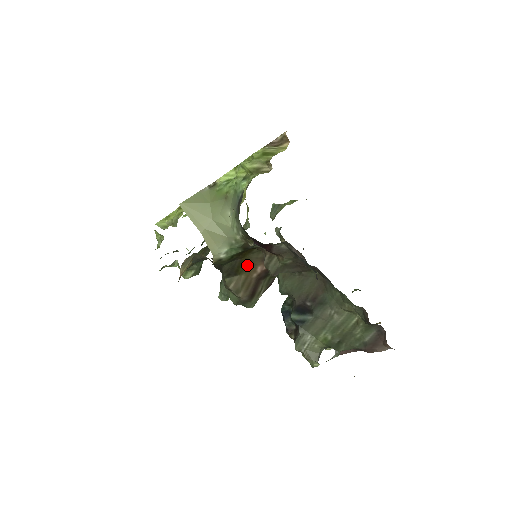
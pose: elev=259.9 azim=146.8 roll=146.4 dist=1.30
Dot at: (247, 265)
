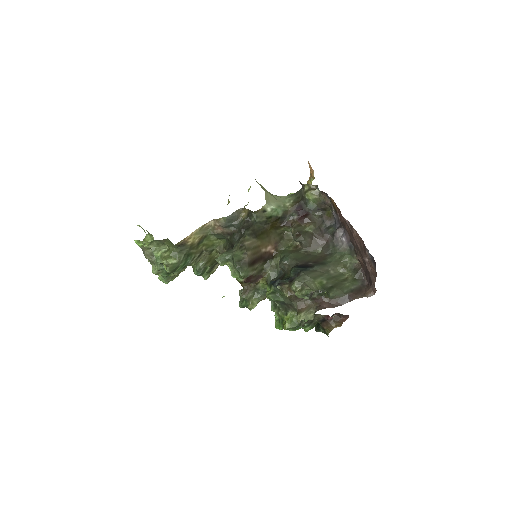
Dot at: (266, 238)
